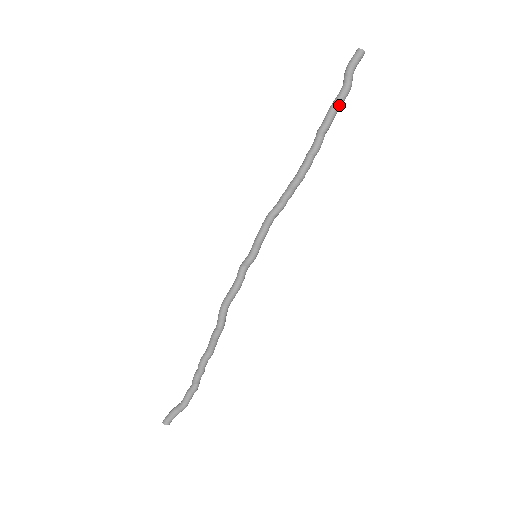
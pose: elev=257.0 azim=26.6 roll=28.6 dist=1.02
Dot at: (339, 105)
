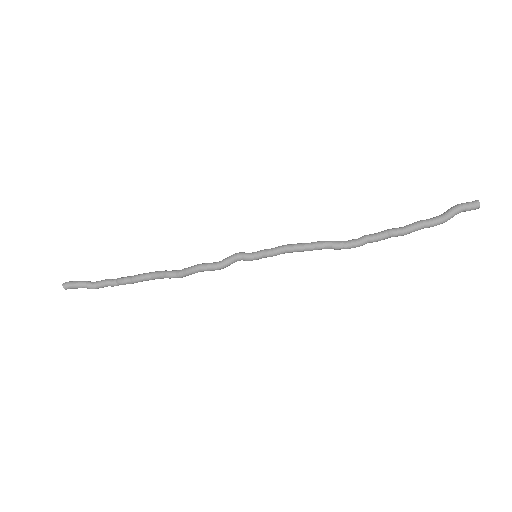
Dot at: (423, 228)
